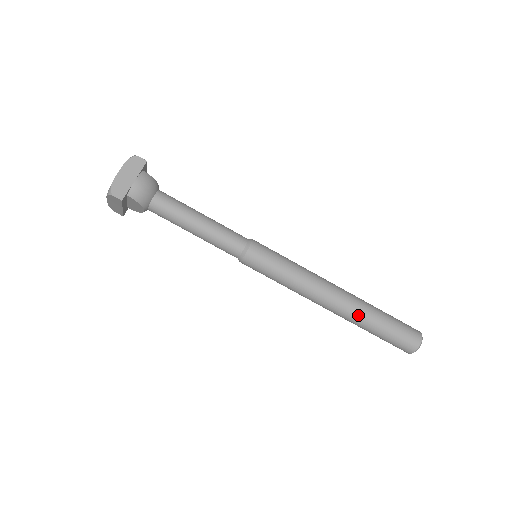
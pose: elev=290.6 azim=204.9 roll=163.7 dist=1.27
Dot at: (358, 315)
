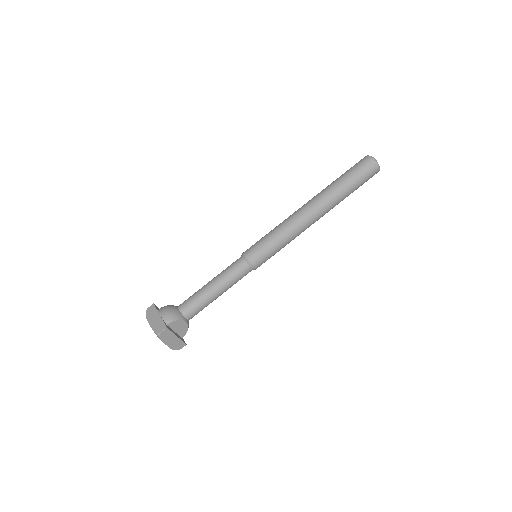
Dot at: (330, 195)
